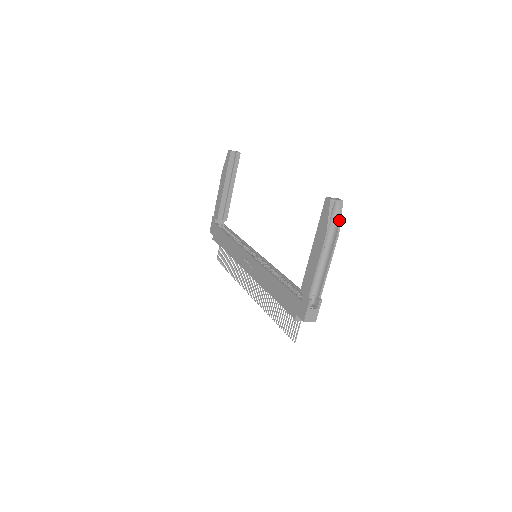
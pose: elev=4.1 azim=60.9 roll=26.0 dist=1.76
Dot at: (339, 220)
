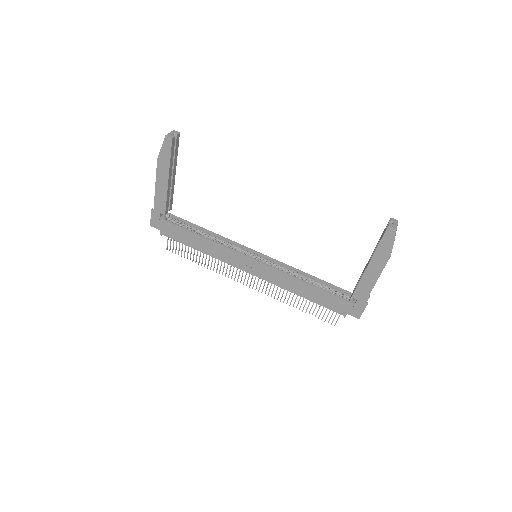
Dot at: occluded
